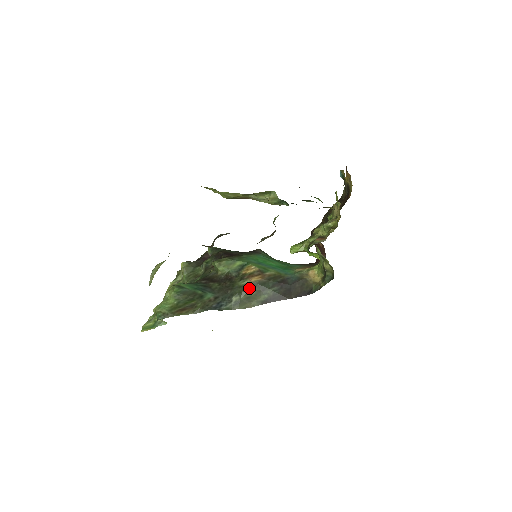
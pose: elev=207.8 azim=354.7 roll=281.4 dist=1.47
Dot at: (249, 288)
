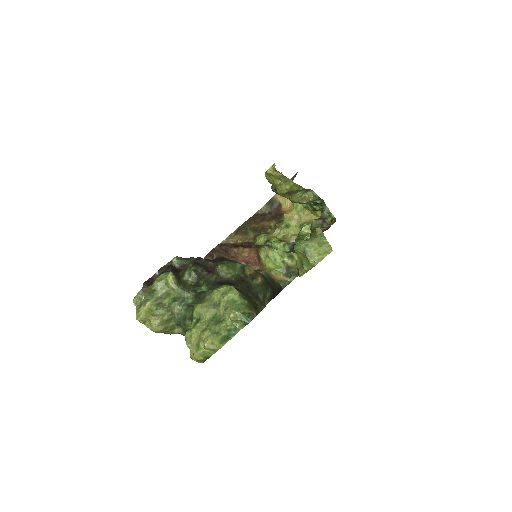
Dot at: (264, 286)
